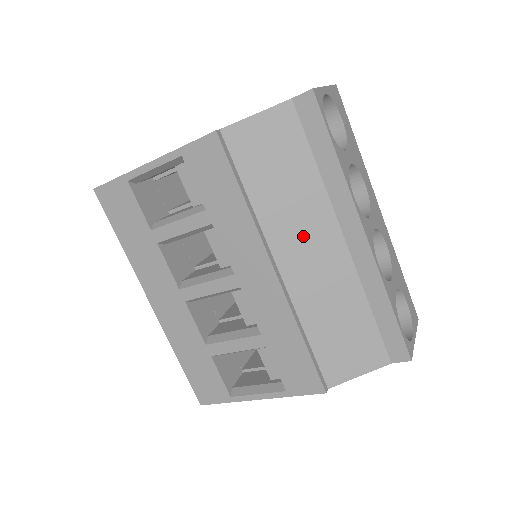
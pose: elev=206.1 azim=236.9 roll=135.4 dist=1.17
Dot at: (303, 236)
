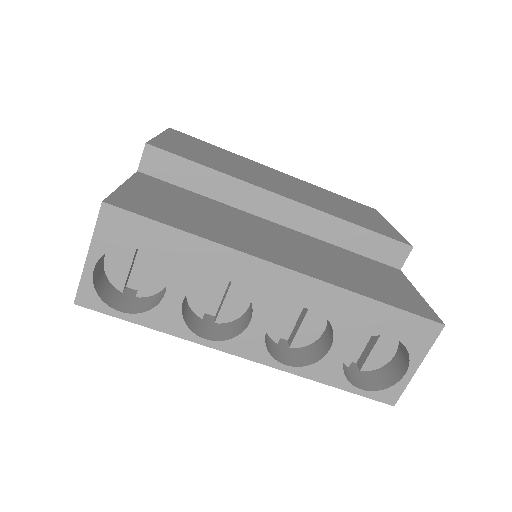
Dot at: occluded
